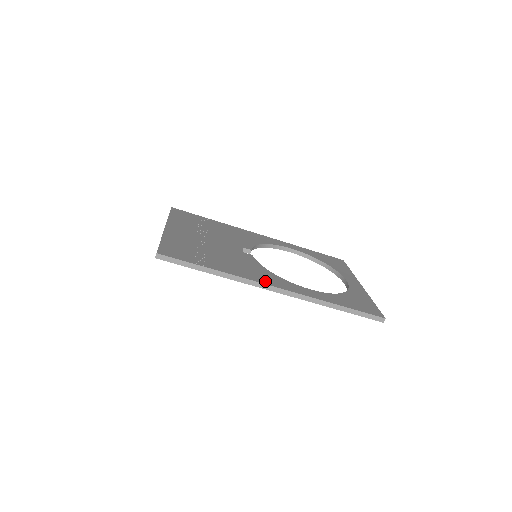
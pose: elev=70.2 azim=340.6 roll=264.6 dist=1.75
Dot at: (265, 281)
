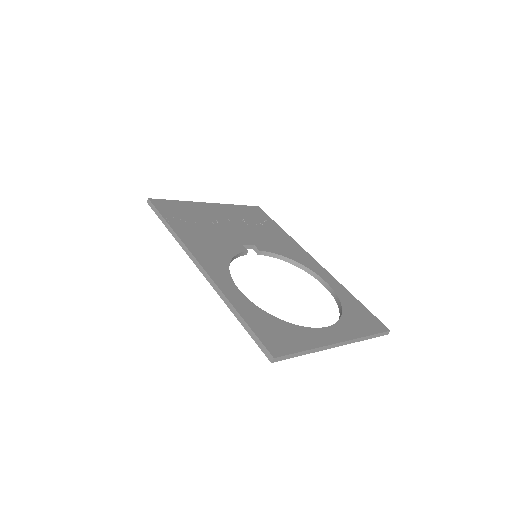
Dot at: (200, 256)
